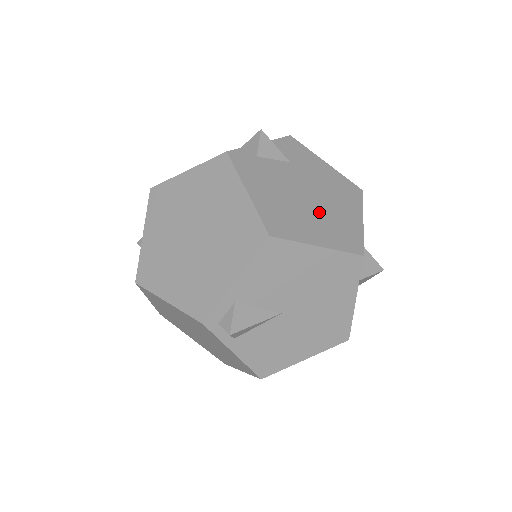
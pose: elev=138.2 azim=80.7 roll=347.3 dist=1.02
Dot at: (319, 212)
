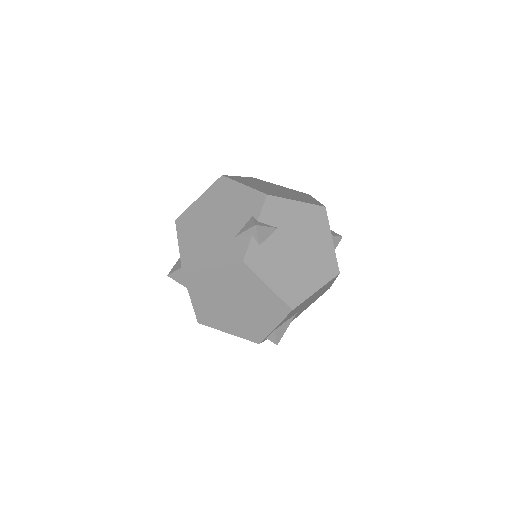
Dot at: (308, 261)
